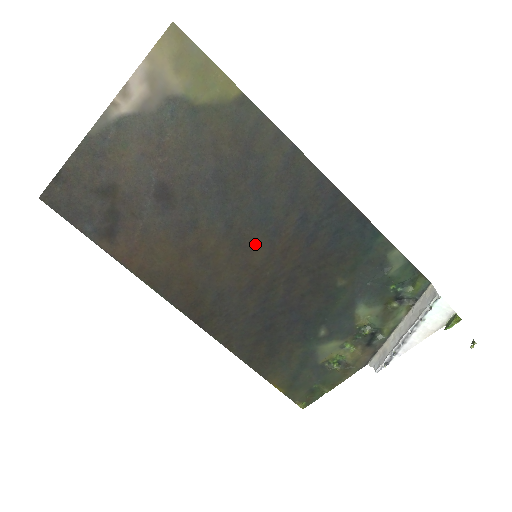
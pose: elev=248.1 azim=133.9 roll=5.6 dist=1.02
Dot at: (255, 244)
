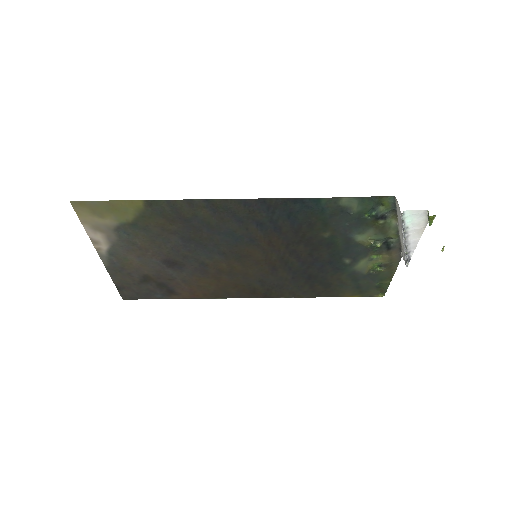
Dot at: (248, 251)
